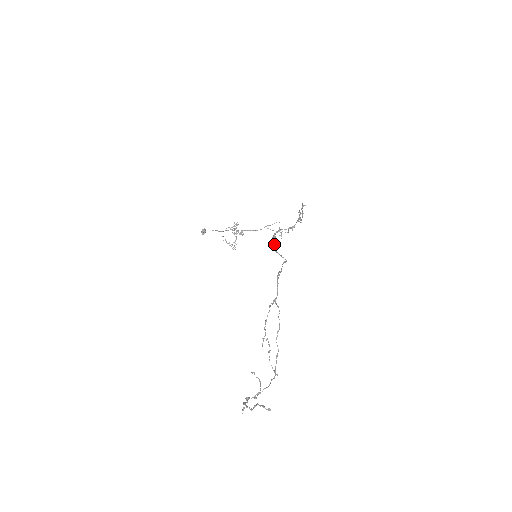
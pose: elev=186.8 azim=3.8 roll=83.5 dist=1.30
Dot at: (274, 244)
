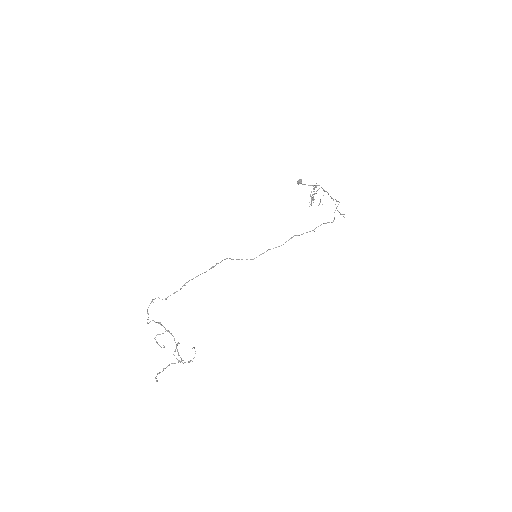
Dot at: occluded
